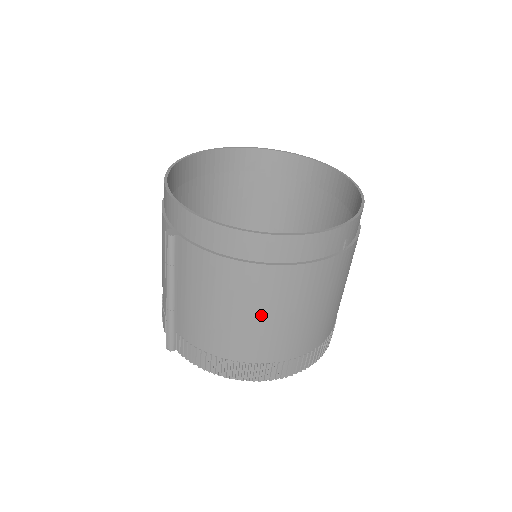
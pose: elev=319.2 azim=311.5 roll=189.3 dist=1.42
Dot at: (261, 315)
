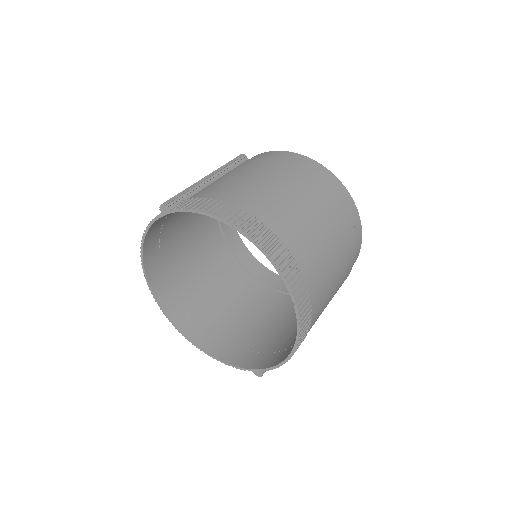
Dot at: (291, 194)
